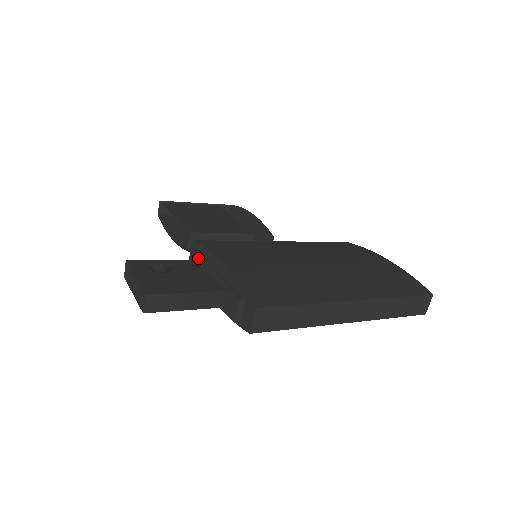
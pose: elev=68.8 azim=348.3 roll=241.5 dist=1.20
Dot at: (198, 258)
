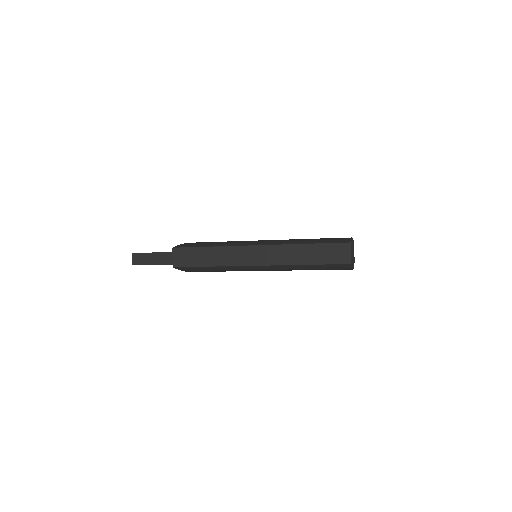
Dot at: occluded
